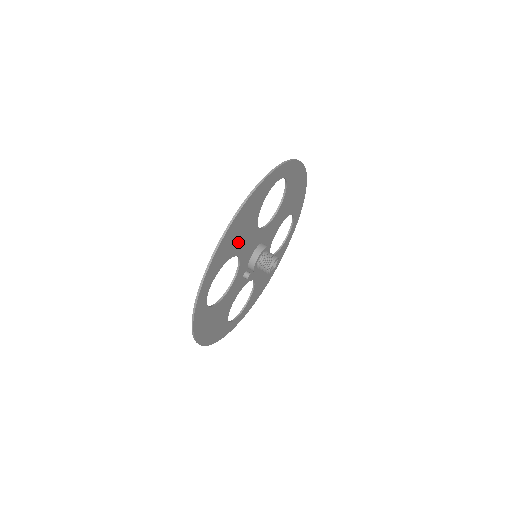
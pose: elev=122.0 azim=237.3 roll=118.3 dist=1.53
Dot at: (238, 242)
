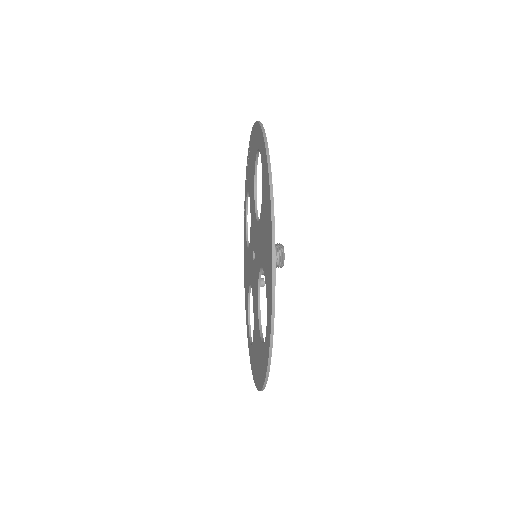
Dot at: occluded
